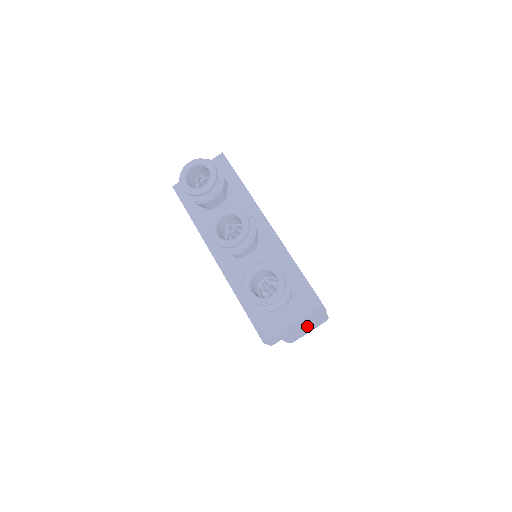
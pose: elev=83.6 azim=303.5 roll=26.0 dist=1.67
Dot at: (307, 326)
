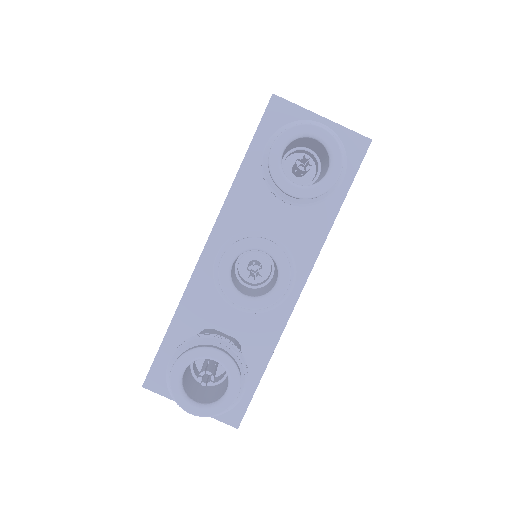
Dot at: occluded
